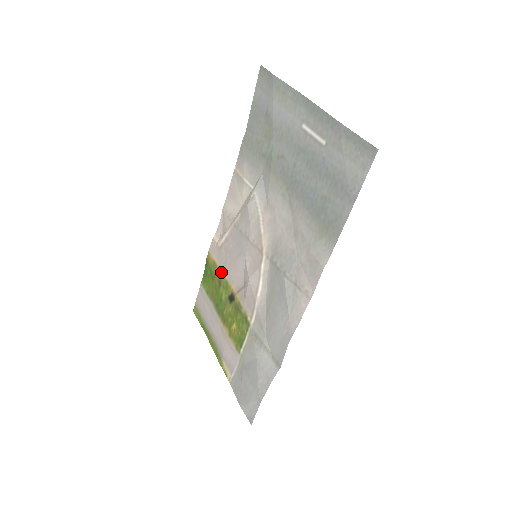
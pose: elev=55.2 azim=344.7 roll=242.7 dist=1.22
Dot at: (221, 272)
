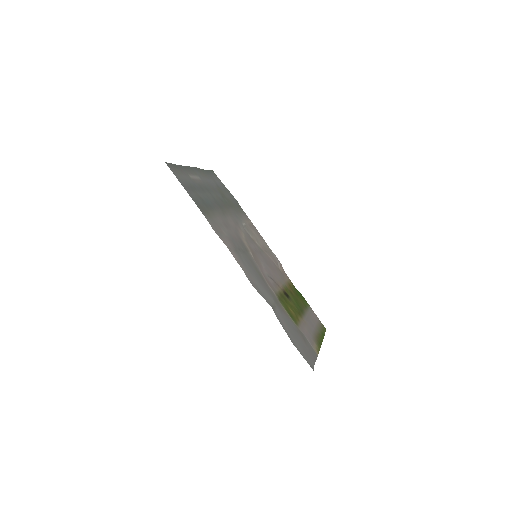
Dot at: (286, 285)
